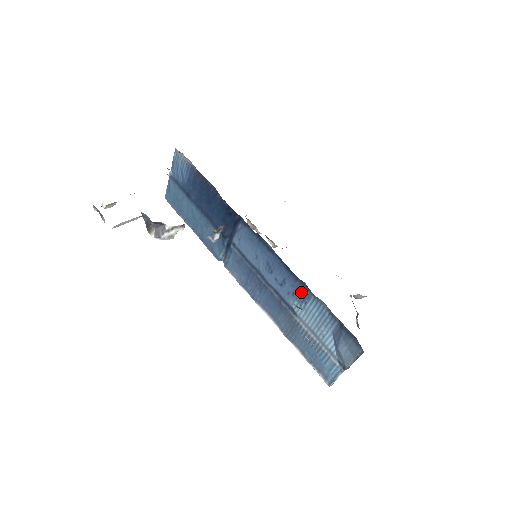
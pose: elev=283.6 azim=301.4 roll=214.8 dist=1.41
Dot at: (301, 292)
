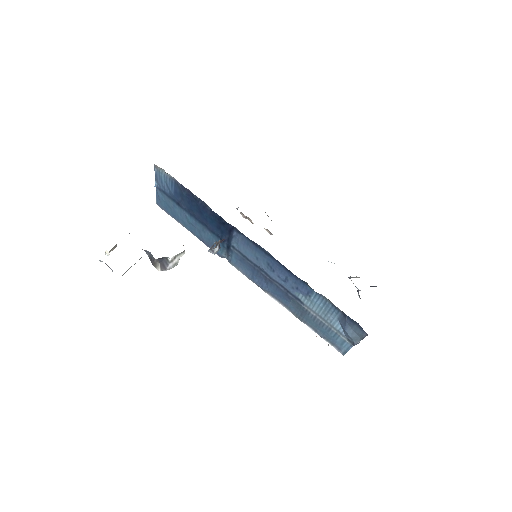
Dot at: (304, 288)
